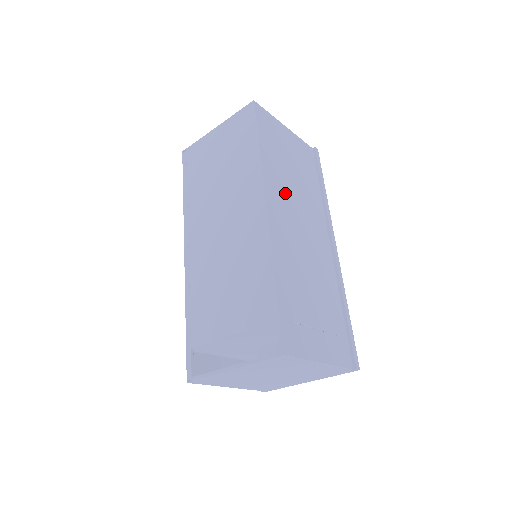
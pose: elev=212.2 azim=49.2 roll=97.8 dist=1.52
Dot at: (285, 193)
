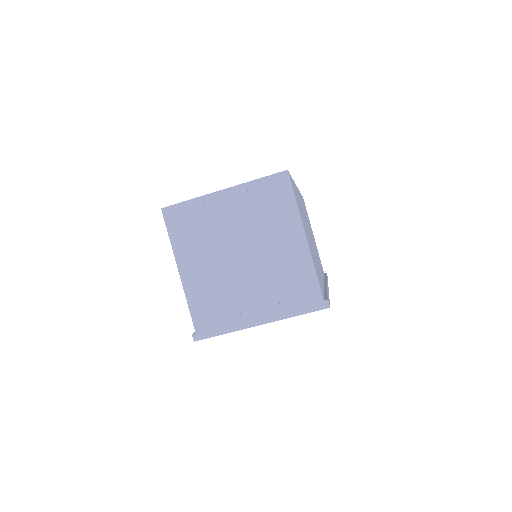
Dot at: occluded
